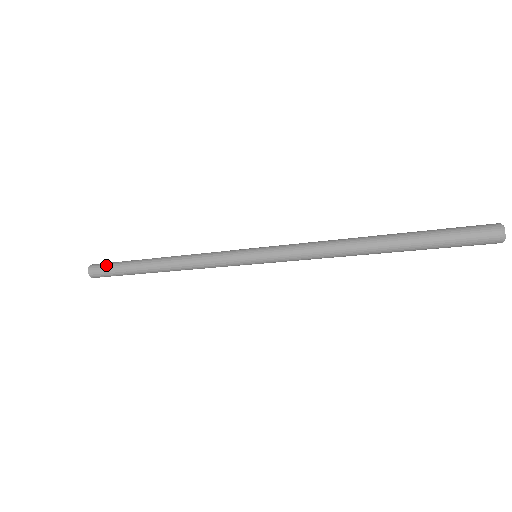
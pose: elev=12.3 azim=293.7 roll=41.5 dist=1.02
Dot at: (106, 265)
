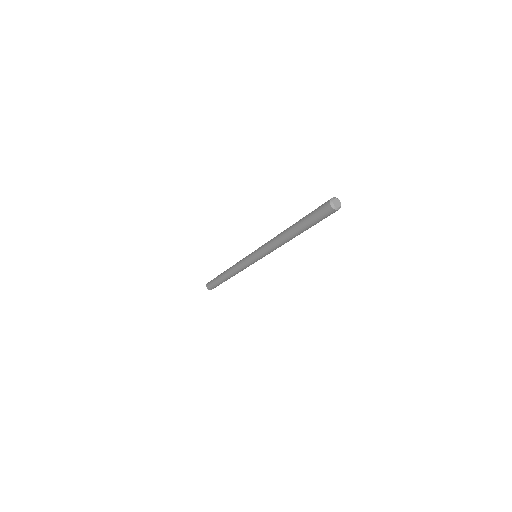
Dot at: occluded
